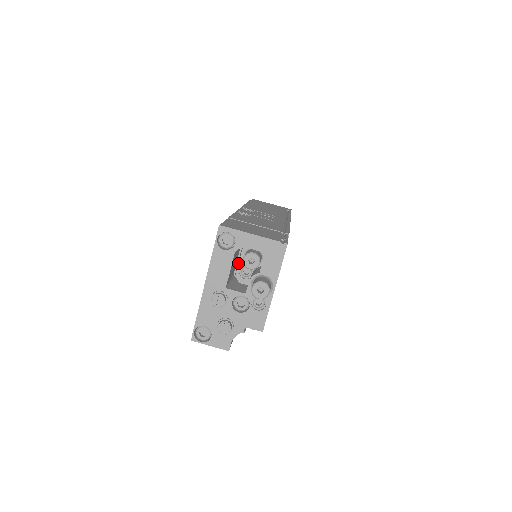
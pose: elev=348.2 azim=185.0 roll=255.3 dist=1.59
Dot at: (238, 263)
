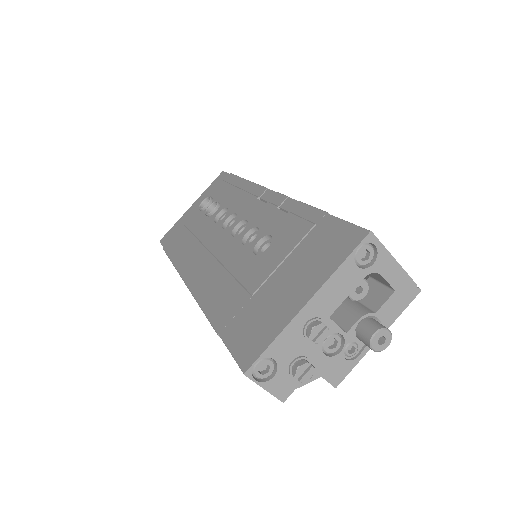
Dot at: occluded
